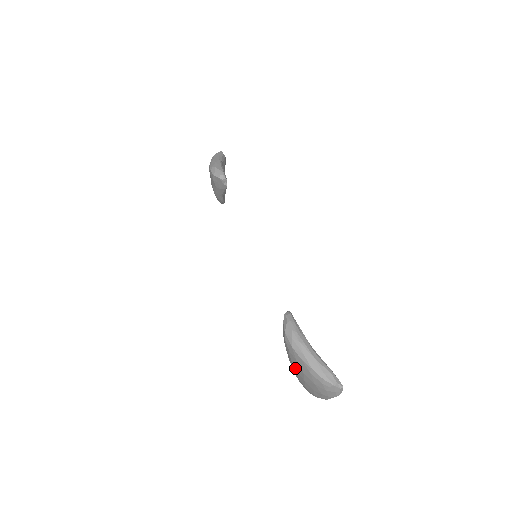
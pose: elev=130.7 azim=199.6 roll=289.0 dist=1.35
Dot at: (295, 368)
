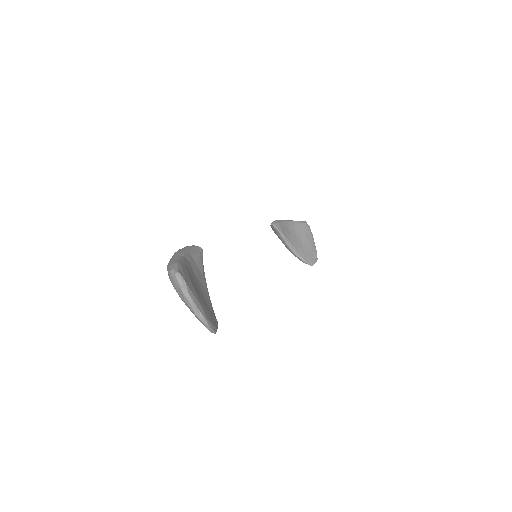
Dot at: occluded
